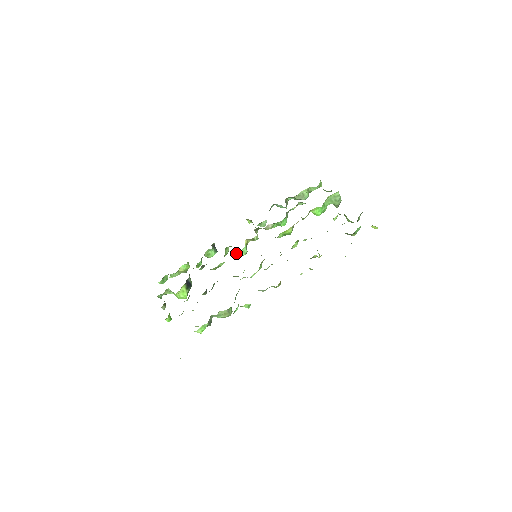
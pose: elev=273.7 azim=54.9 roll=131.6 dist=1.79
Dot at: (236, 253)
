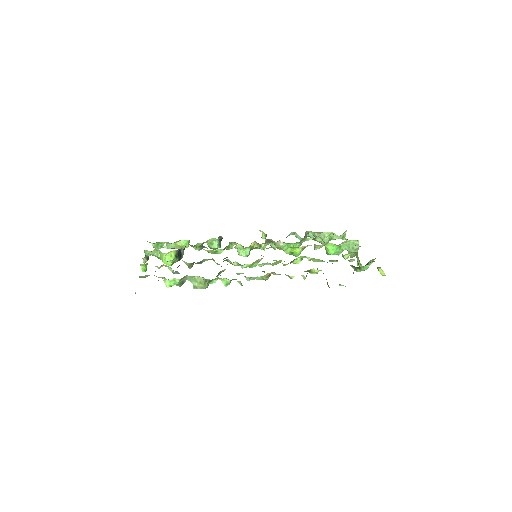
Dot at: (238, 250)
